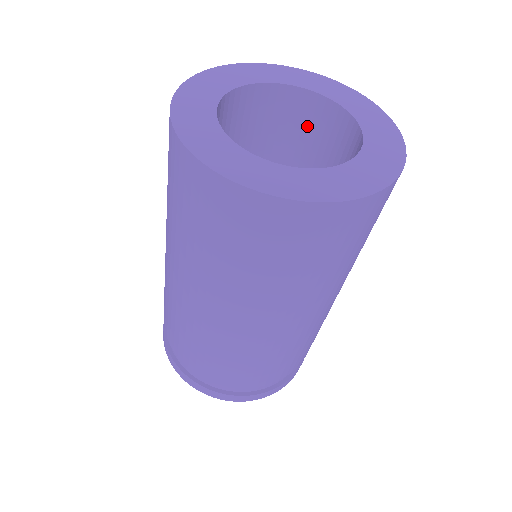
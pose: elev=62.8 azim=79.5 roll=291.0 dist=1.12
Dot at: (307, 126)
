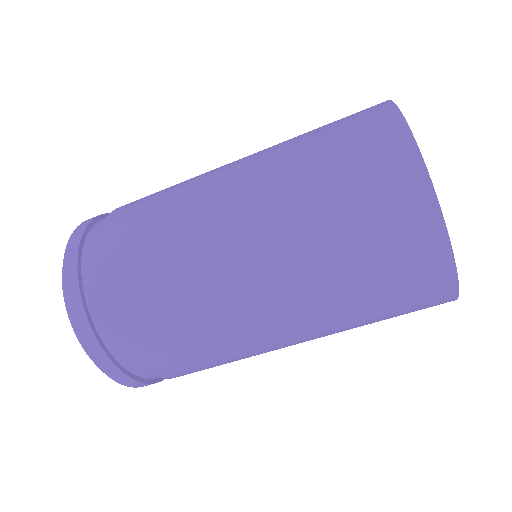
Dot at: occluded
